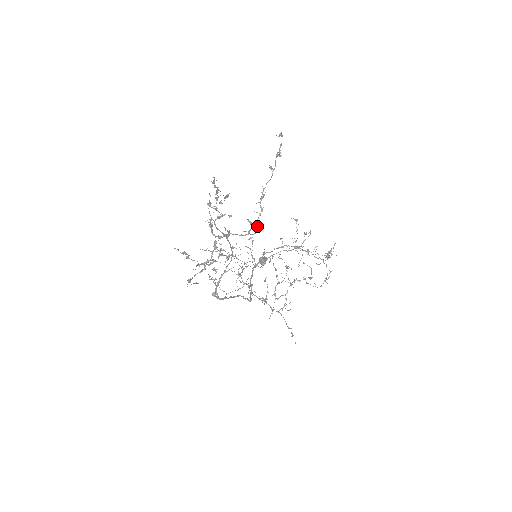
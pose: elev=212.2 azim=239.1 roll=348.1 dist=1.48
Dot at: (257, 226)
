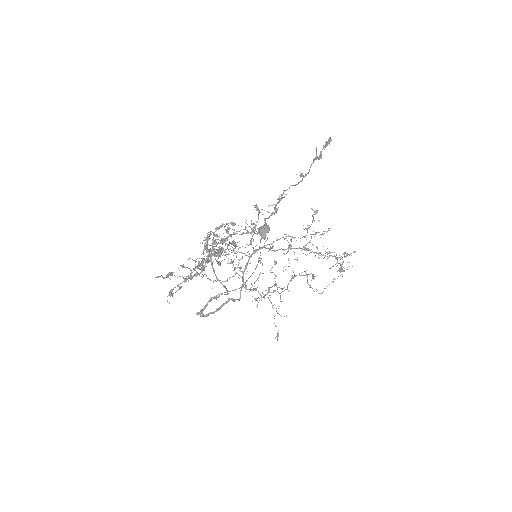
Dot at: (265, 226)
